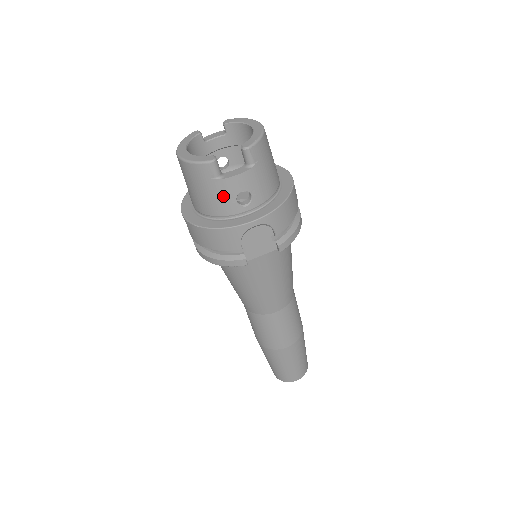
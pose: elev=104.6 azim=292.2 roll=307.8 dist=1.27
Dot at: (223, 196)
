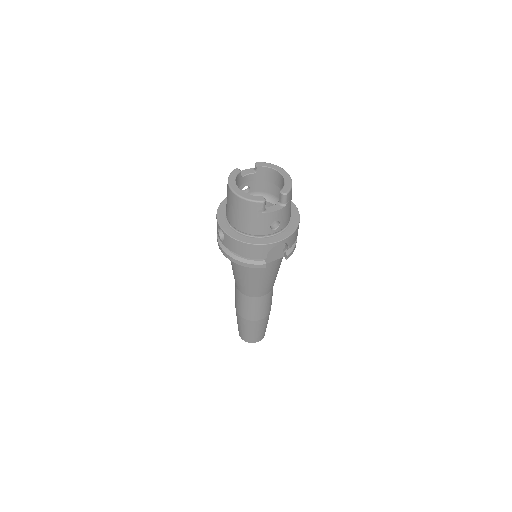
Dot at: (263, 223)
